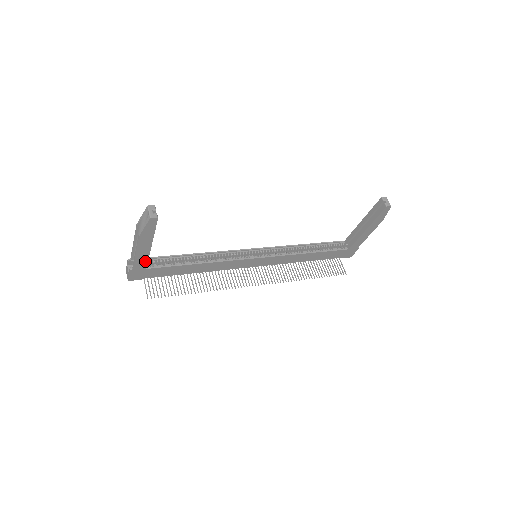
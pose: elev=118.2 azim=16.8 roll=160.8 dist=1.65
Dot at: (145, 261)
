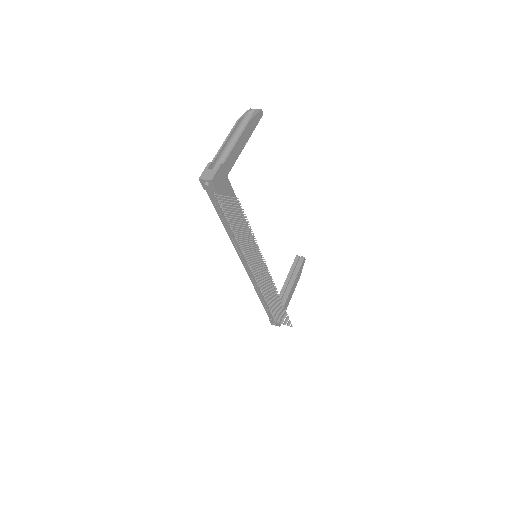
Dot at: (233, 162)
